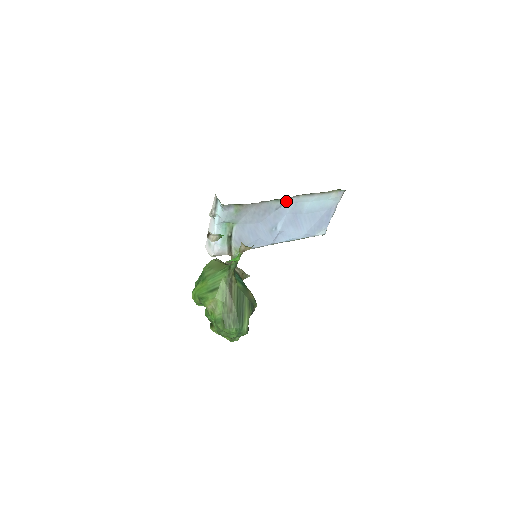
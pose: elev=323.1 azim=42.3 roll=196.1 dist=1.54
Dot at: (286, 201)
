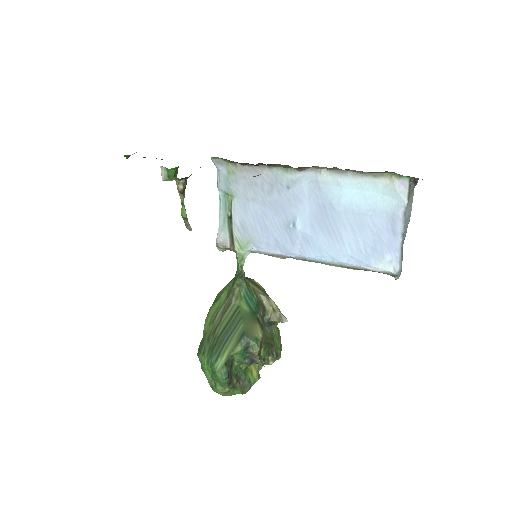
Dot at: (302, 177)
